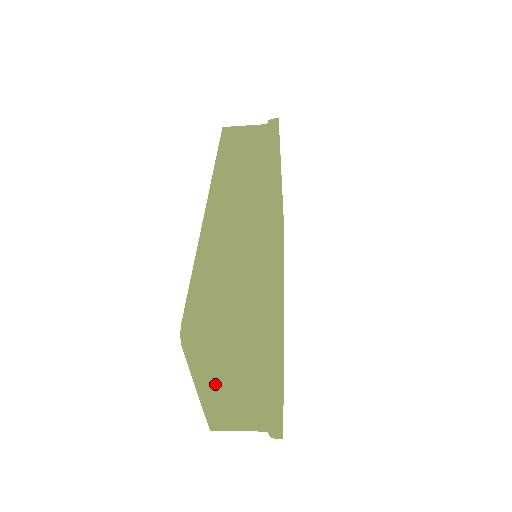
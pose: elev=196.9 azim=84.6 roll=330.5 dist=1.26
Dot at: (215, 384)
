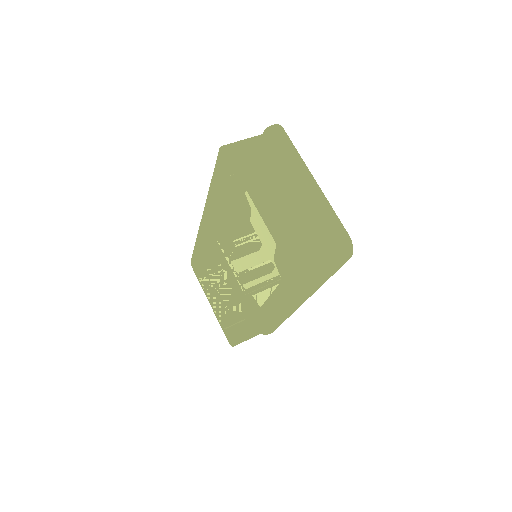
Dot at: (224, 309)
